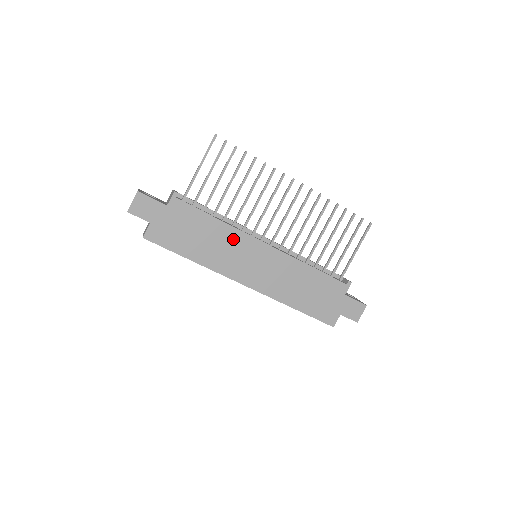
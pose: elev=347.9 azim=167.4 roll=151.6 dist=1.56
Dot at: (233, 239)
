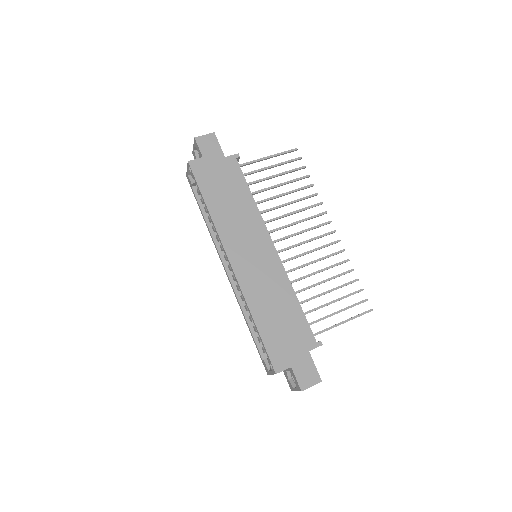
Dot at: (252, 219)
